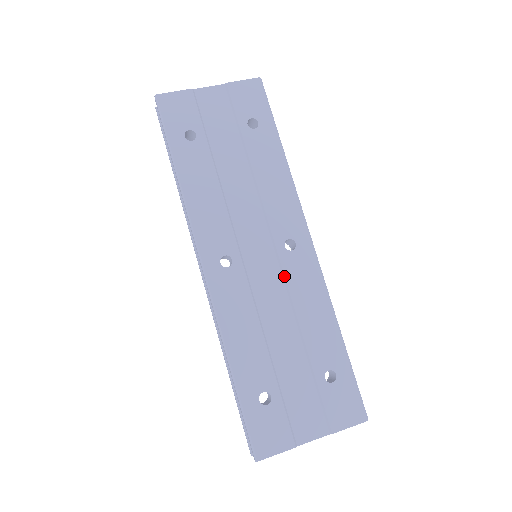
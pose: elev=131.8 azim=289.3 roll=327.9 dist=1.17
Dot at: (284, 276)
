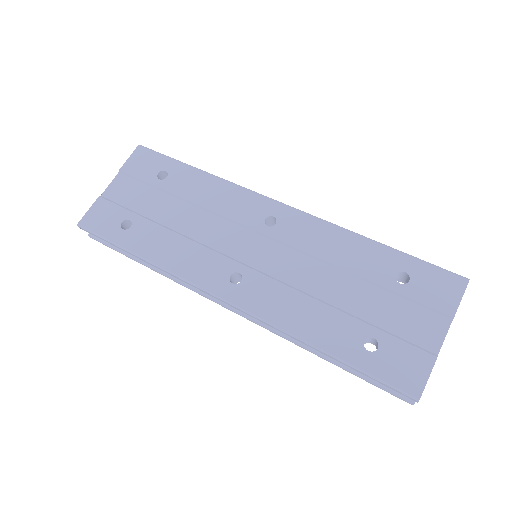
Dot at: (289, 246)
